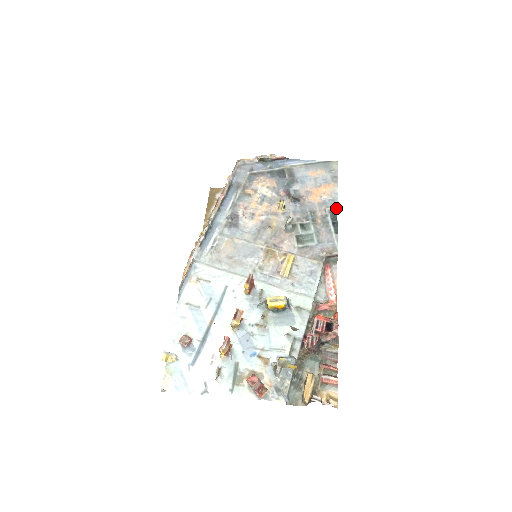
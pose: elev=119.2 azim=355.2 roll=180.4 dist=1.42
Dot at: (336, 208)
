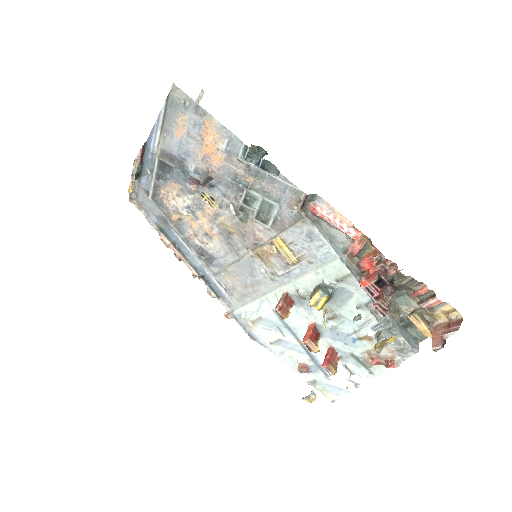
Dot at: (244, 147)
